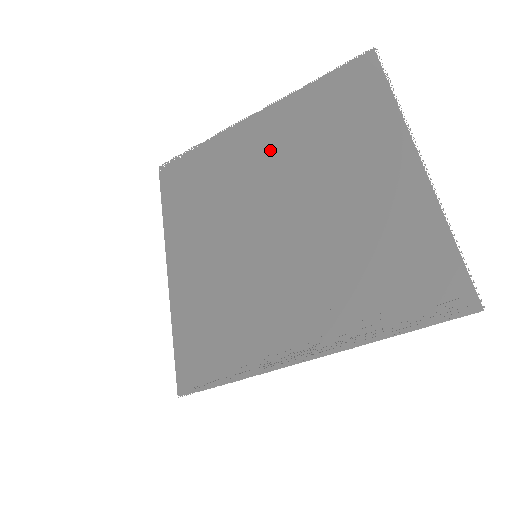
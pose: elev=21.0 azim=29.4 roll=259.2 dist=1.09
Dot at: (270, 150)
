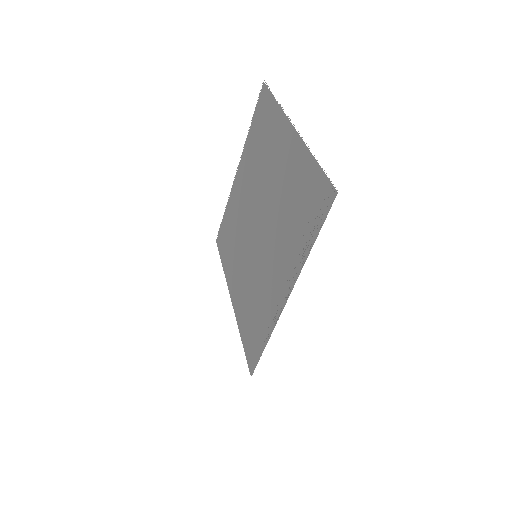
Dot at: (246, 186)
